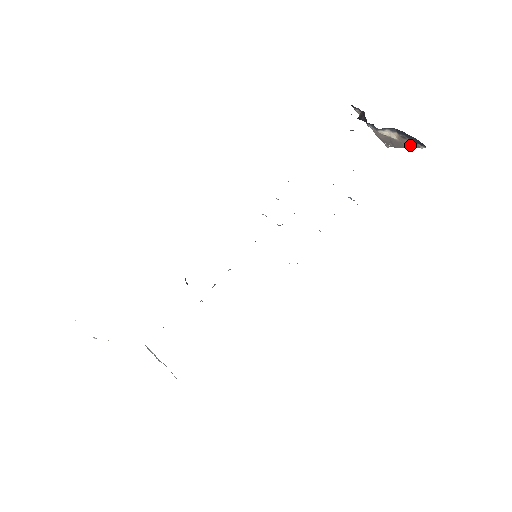
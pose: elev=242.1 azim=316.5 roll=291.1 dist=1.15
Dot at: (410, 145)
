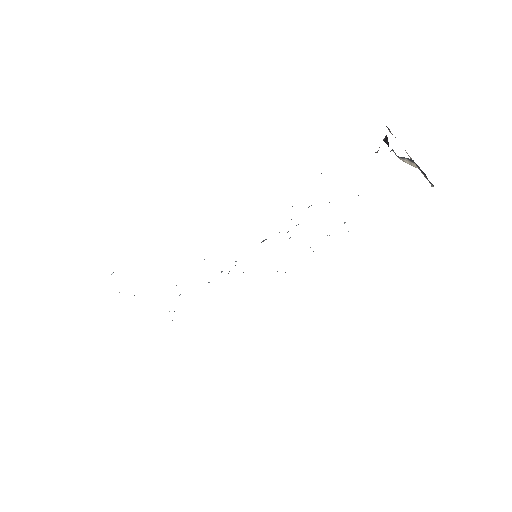
Dot at: occluded
